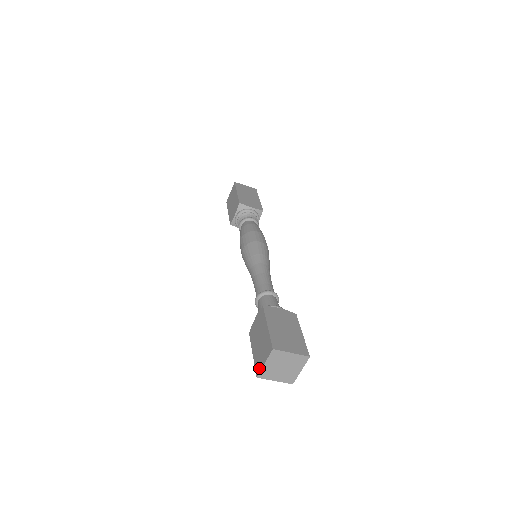
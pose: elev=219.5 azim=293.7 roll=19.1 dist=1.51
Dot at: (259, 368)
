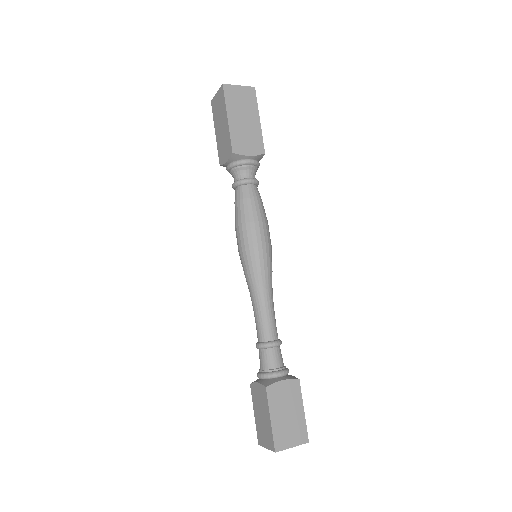
Dot at: (261, 442)
